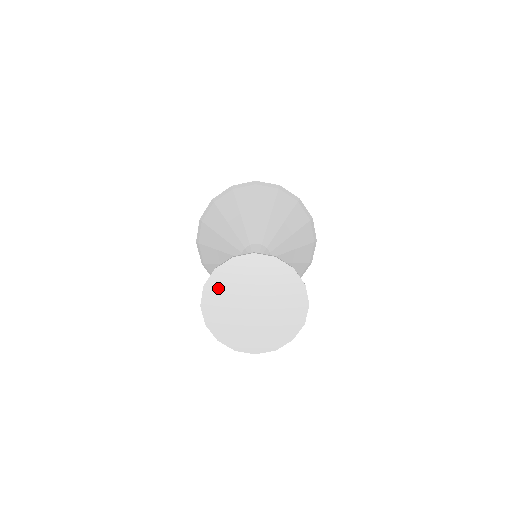
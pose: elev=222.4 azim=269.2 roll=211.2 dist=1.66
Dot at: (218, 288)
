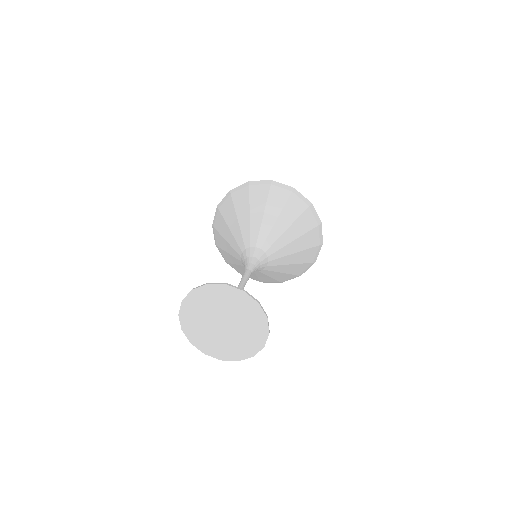
Dot at: (214, 294)
